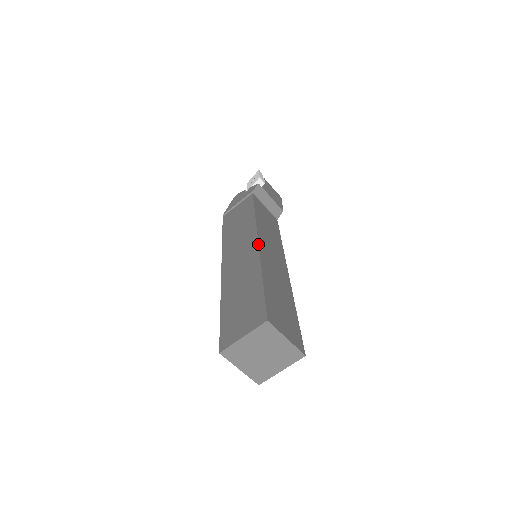
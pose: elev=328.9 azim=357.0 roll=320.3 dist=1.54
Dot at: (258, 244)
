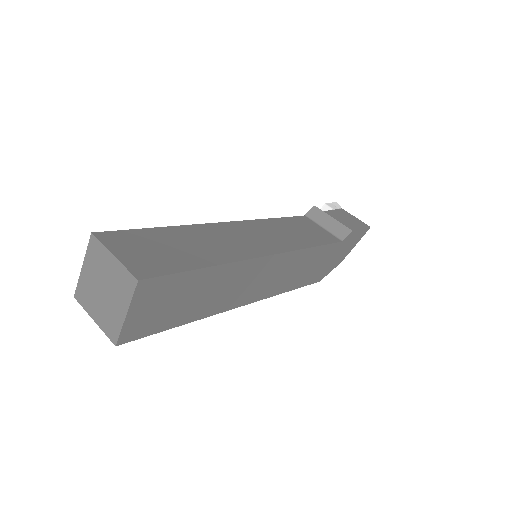
Dot at: (222, 222)
